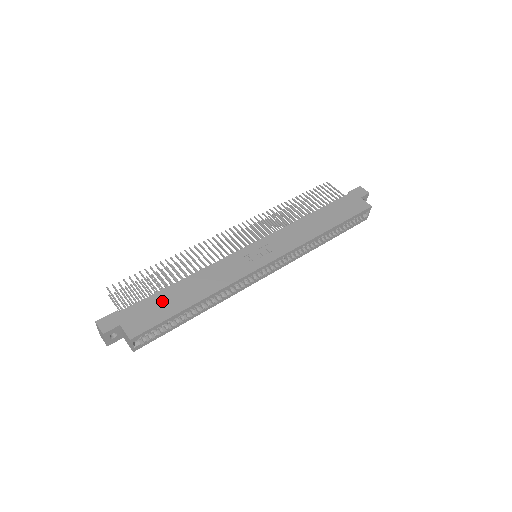
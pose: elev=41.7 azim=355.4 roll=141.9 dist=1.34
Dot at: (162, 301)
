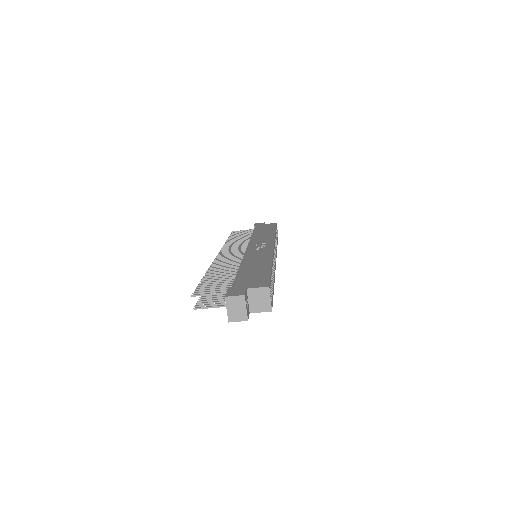
Dot at: (249, 274)
